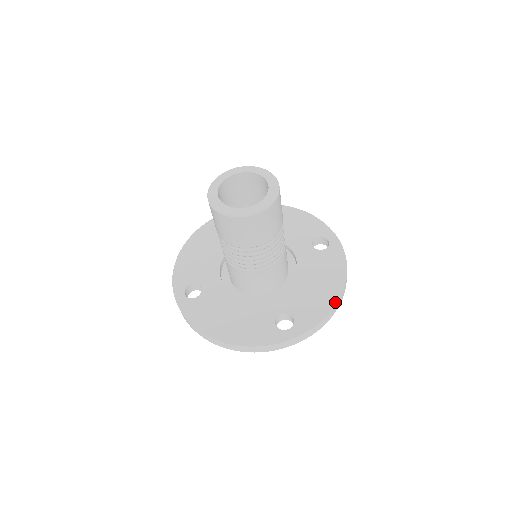
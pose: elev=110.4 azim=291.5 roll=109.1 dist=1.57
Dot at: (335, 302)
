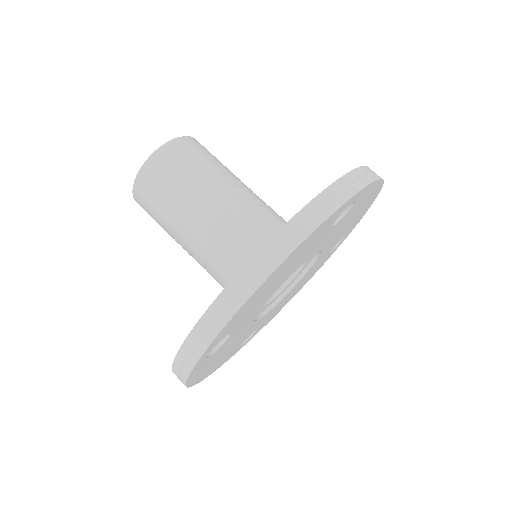
Dot at: occluded
